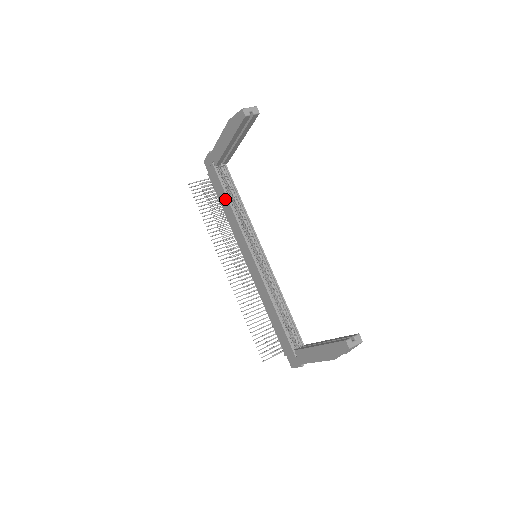
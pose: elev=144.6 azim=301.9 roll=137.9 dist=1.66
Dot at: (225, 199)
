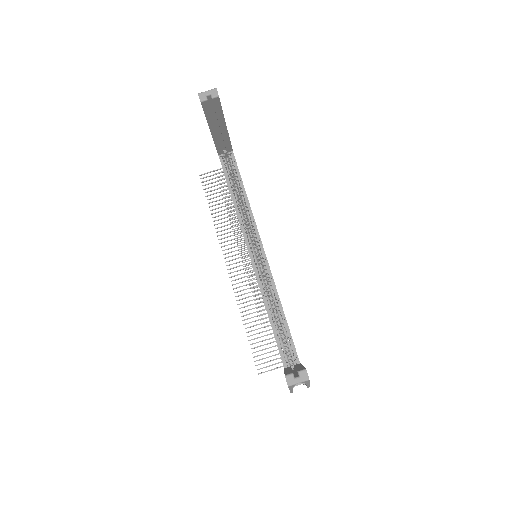
Dot at: occluded
